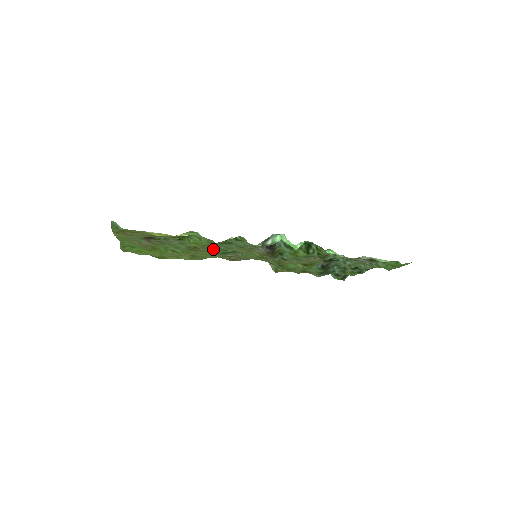
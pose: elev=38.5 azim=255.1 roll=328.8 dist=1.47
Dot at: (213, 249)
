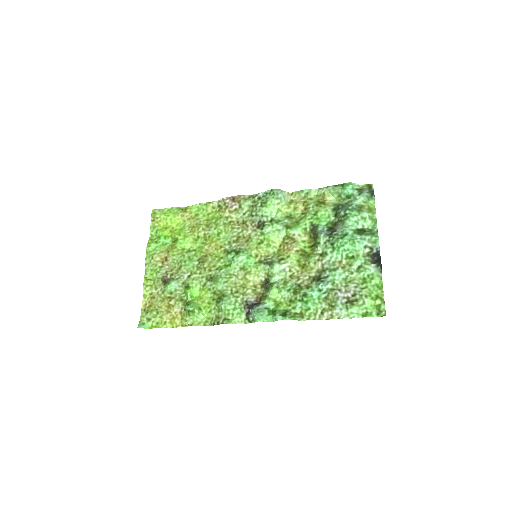
Dot at: (217, 264)
